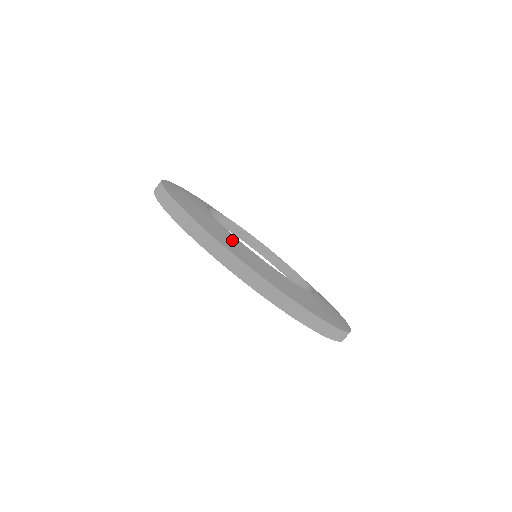
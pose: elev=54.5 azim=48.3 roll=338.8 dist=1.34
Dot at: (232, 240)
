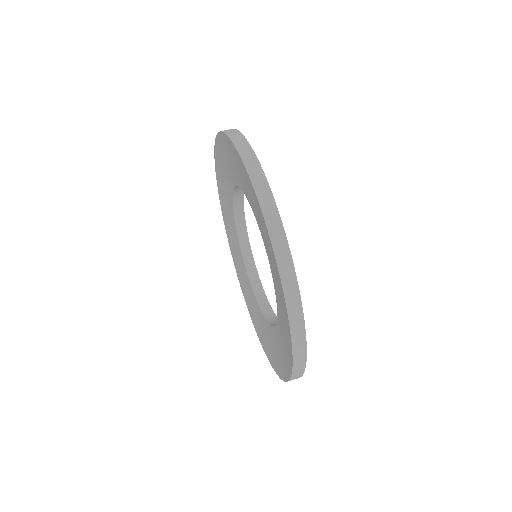
Dot at: occluded
